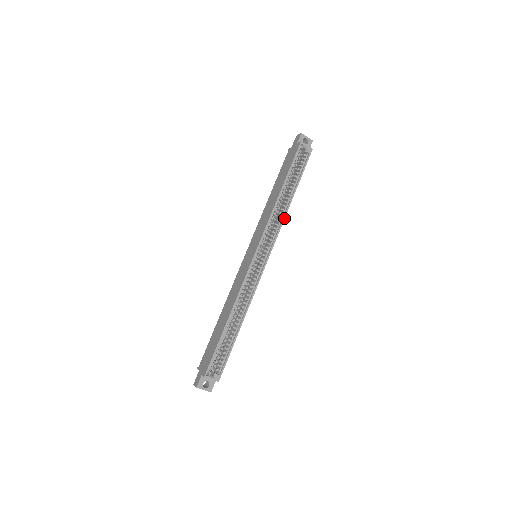
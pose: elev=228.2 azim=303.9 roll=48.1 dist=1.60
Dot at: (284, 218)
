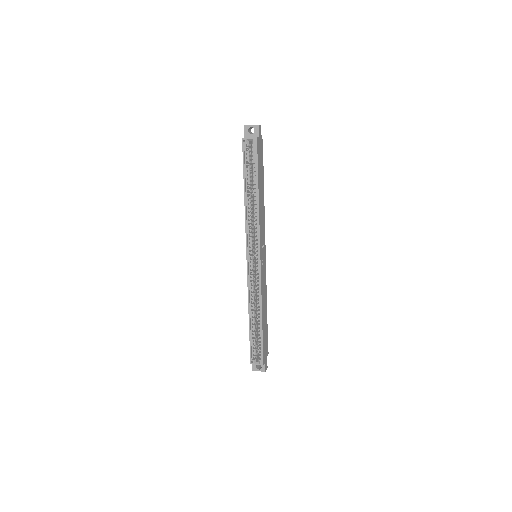
Dot at: (258, 217)
